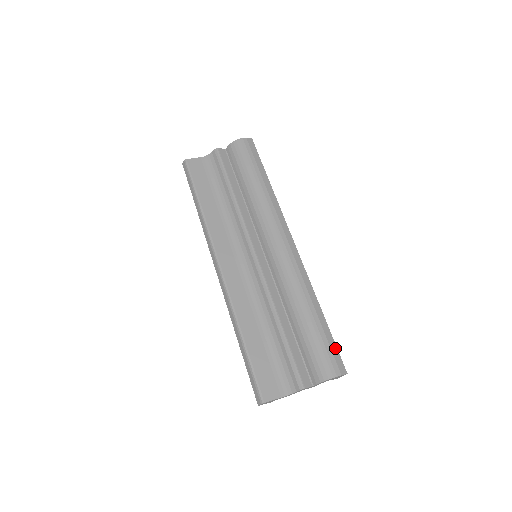
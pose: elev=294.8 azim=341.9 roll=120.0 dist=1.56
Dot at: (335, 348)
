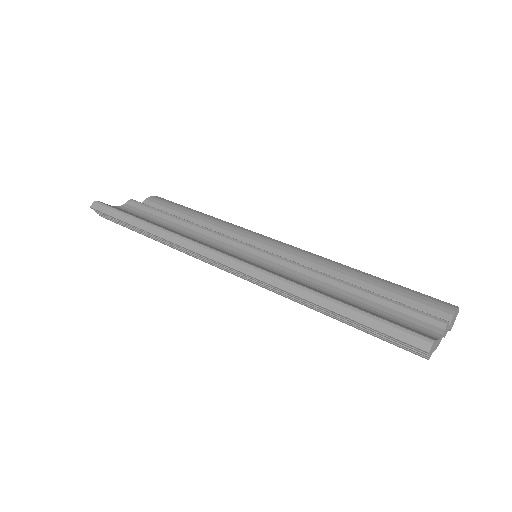
Dot at: occluded
